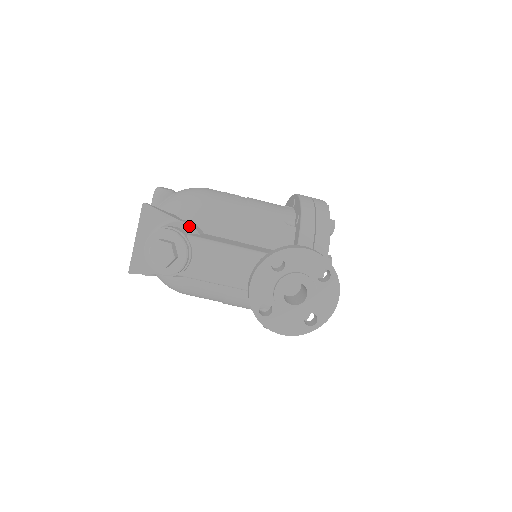
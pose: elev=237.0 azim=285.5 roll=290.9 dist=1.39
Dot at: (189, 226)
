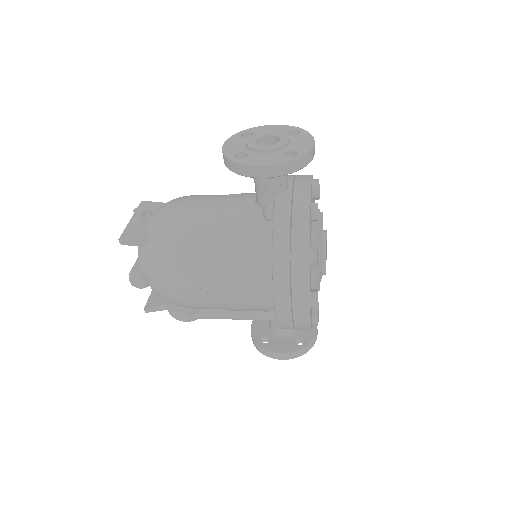
Dot at: (189, 312)
